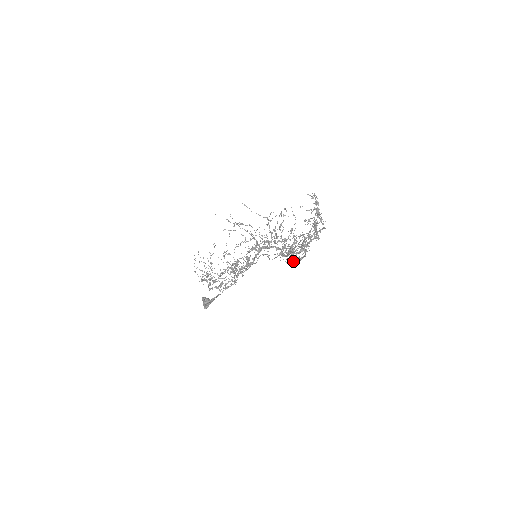
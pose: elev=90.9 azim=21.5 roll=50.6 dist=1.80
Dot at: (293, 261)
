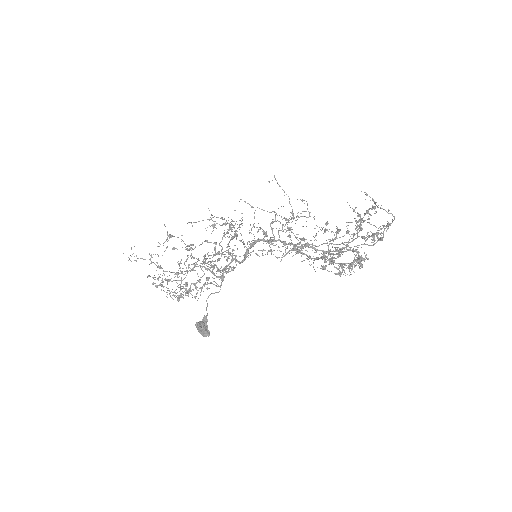
Dot at: (340, 273)
